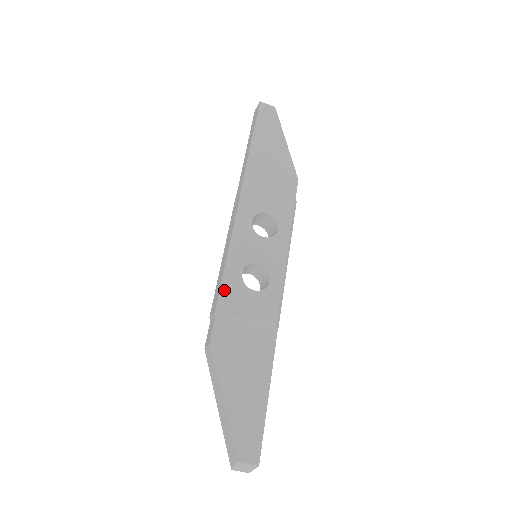
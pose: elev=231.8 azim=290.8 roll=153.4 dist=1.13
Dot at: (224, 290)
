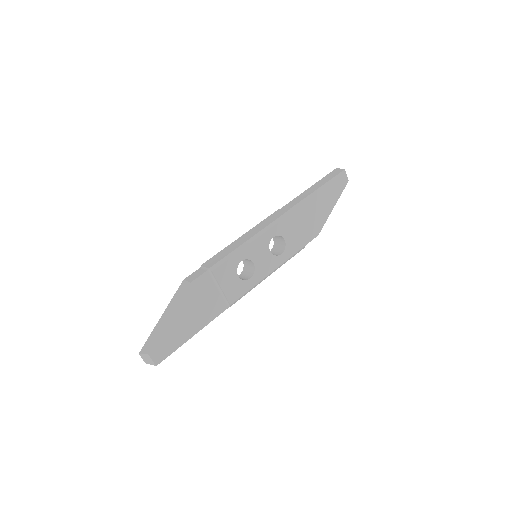
Dot at: (224, 261)
